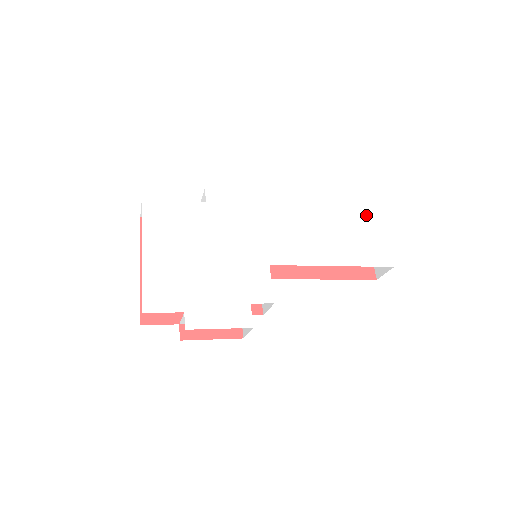
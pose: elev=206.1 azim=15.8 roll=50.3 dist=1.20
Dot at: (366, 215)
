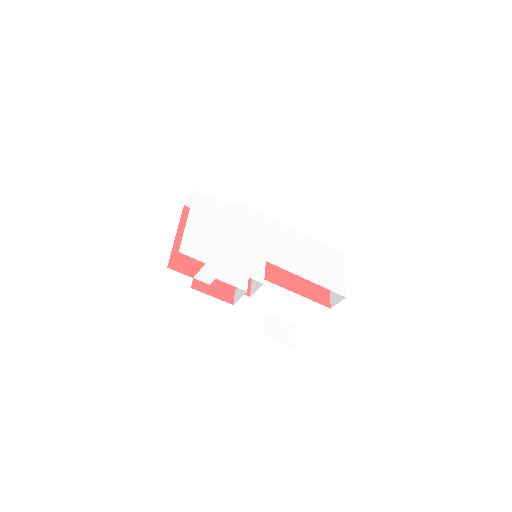
Dot at: (334, 260)
